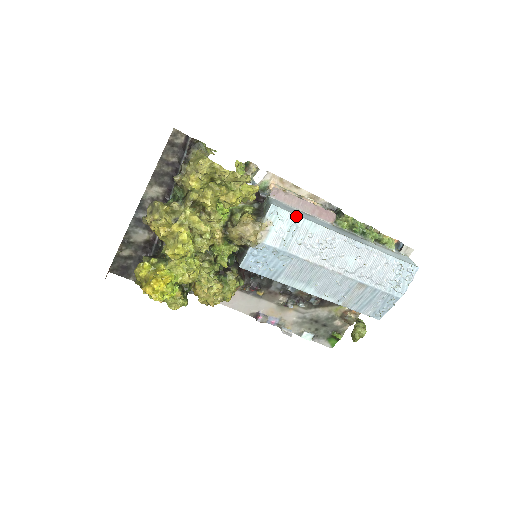
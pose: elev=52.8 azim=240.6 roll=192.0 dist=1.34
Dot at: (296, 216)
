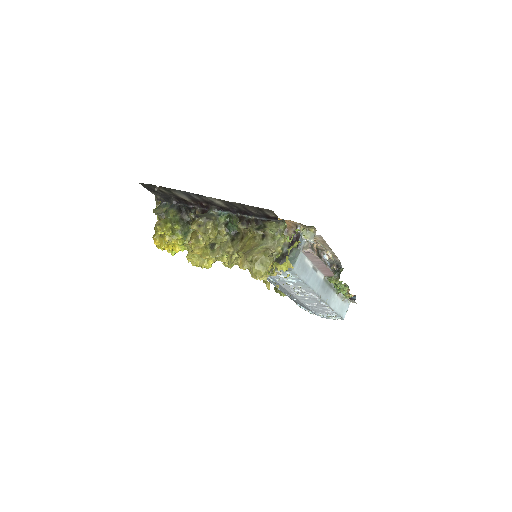
Dot at: (301, 281)
